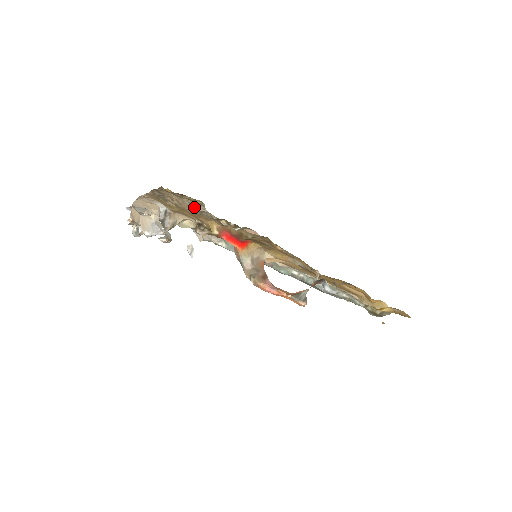
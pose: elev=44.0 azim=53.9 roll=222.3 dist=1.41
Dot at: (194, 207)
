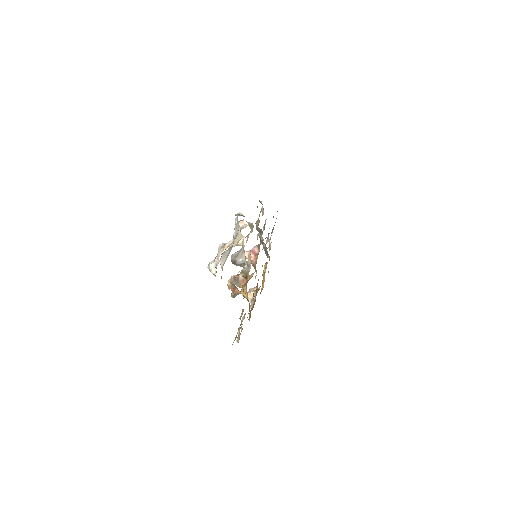
Dot at: occluded
